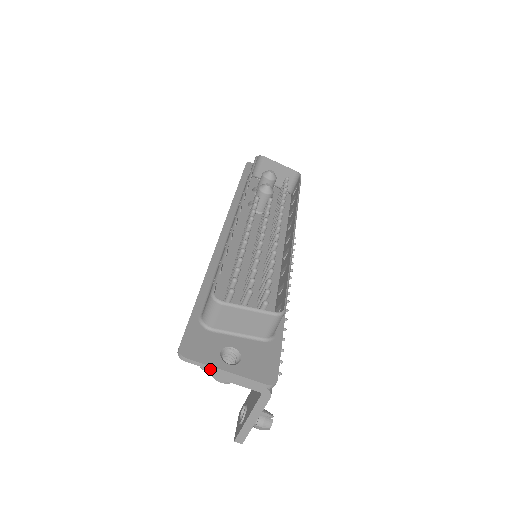
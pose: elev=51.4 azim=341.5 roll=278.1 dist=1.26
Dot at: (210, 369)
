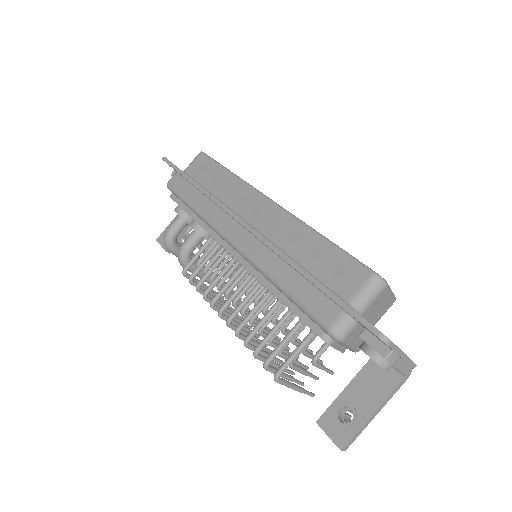
Dot at: (397, 353)
